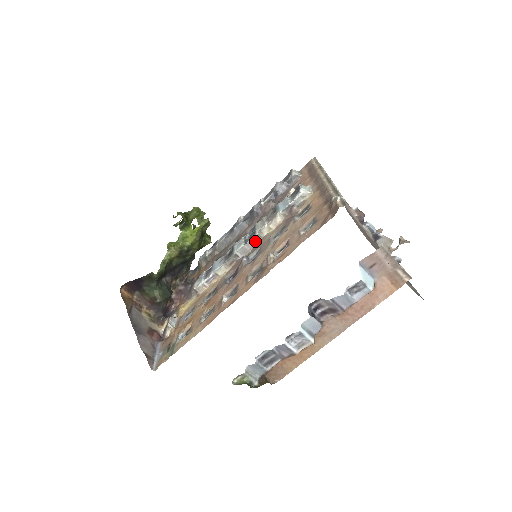
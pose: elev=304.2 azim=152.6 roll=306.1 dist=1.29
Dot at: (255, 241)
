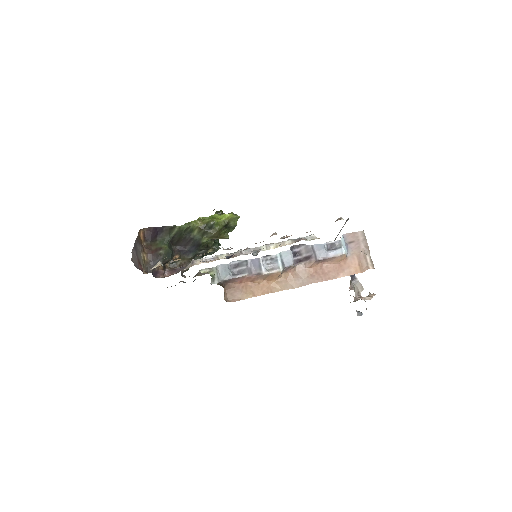
Dot at: (261, 249)
